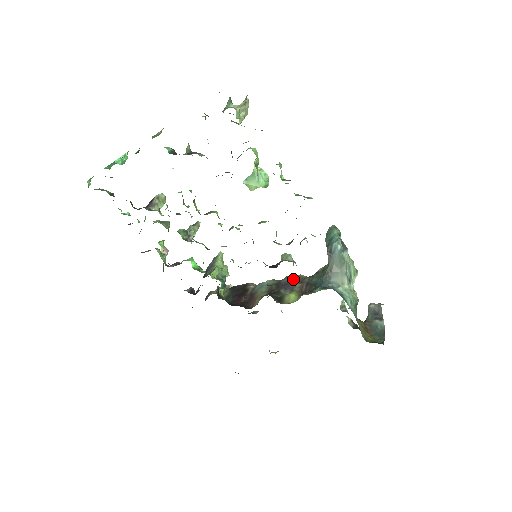
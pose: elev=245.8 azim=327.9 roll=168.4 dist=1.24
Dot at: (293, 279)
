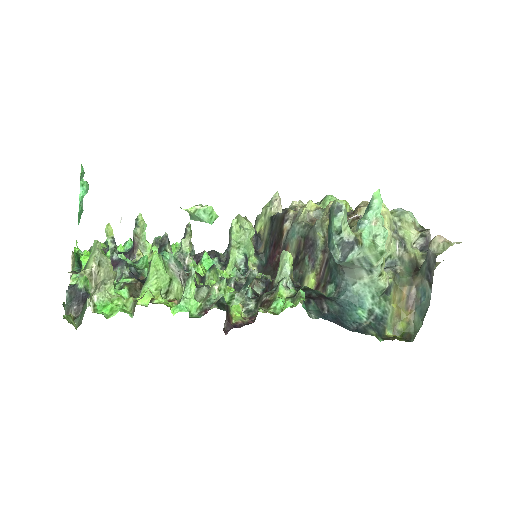
Dot at: (317, 240)
